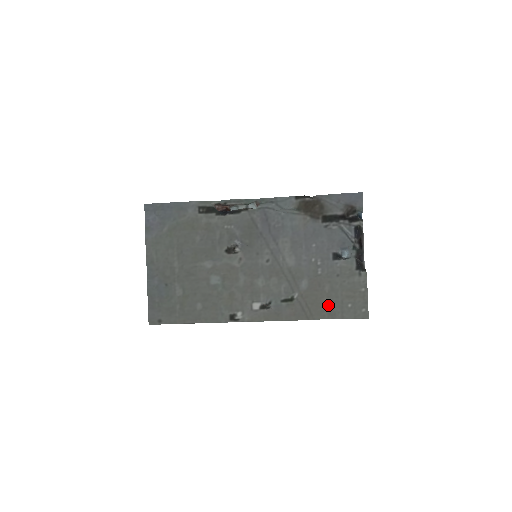
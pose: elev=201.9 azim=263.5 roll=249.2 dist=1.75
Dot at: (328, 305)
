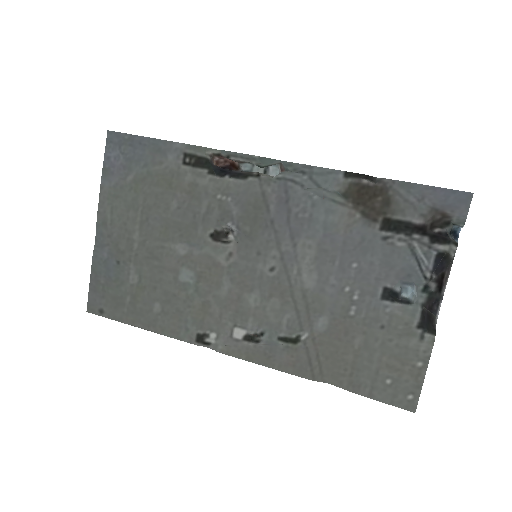
Dot at: (352, 368)
